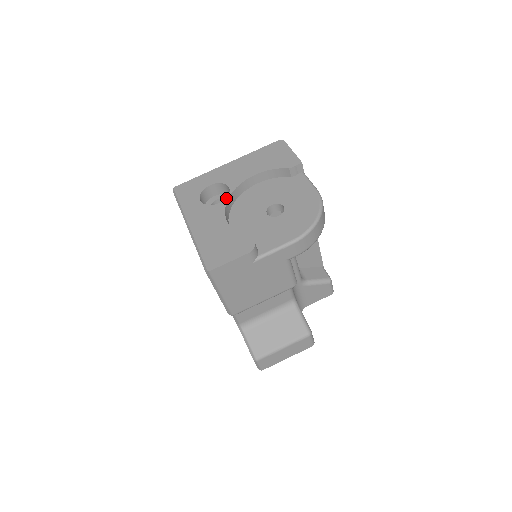
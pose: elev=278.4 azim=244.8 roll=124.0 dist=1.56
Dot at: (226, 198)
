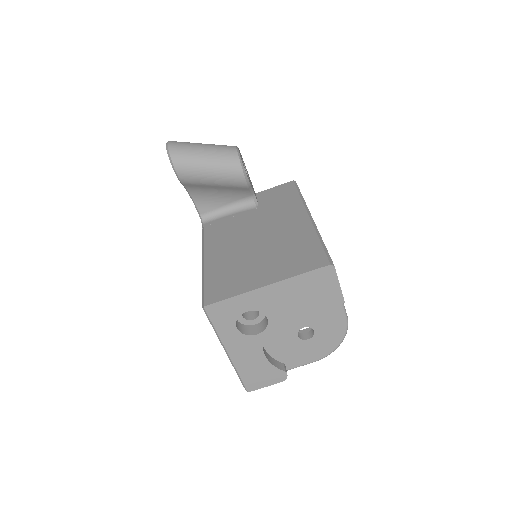
Dot at: (264, 331)
